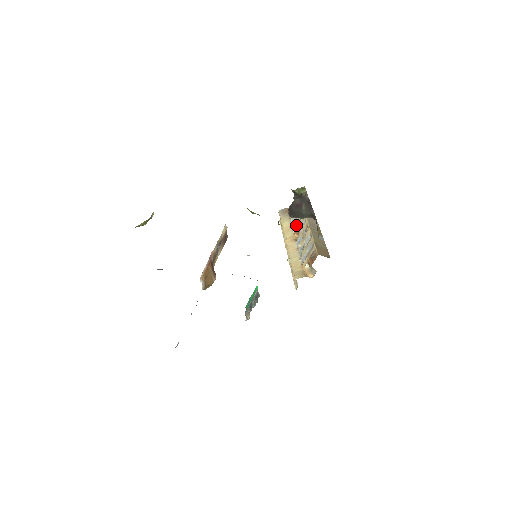
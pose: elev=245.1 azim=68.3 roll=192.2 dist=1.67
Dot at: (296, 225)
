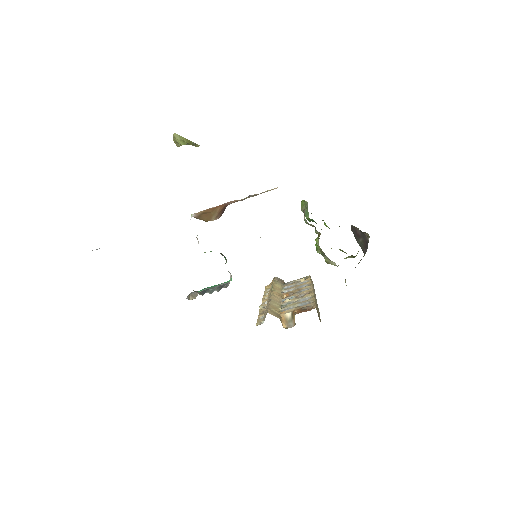
Dot at: occluded
